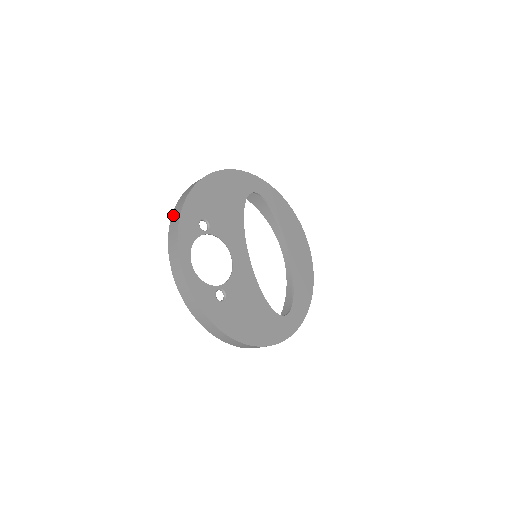
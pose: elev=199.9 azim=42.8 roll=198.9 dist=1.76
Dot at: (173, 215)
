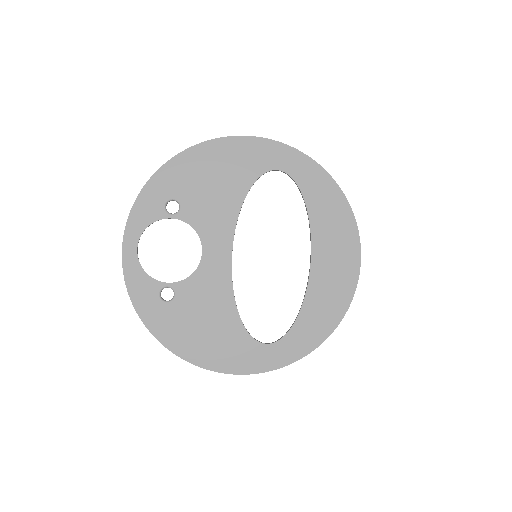
Dot at: occluded
